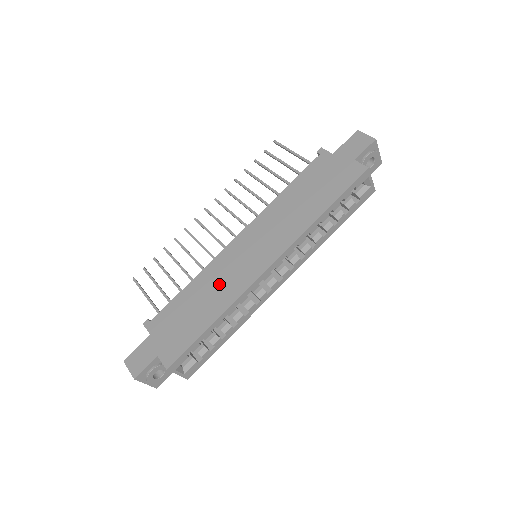
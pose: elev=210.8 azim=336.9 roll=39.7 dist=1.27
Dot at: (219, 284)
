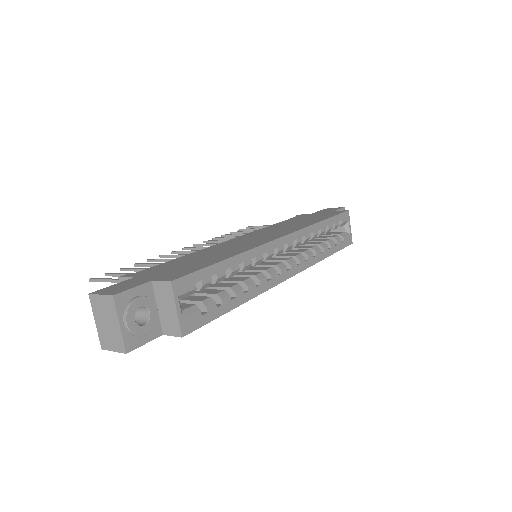
Dot at: (226, 249)
